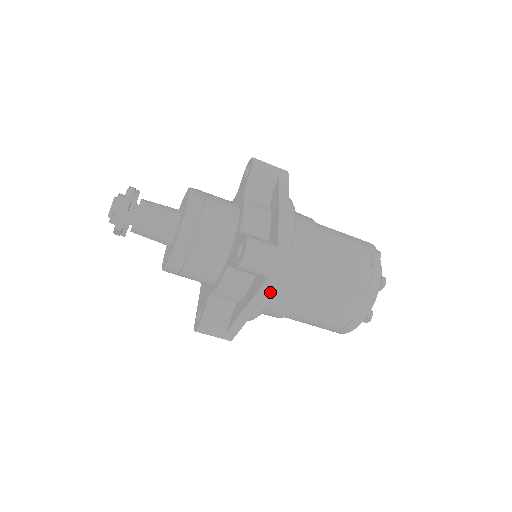
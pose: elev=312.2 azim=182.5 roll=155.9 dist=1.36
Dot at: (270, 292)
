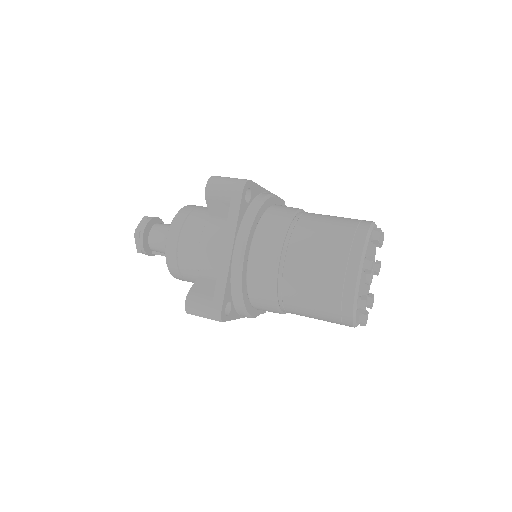
Dot at: (244, 227)
